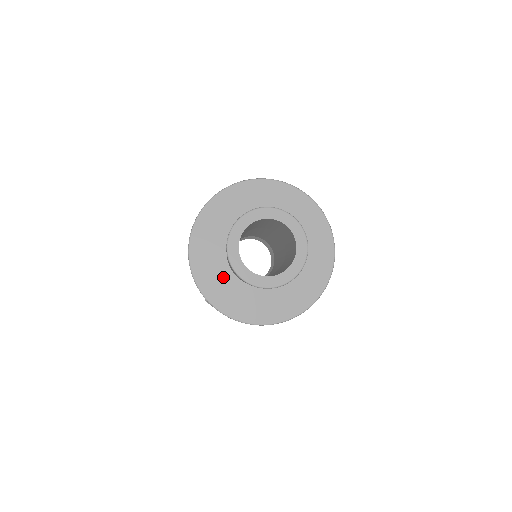
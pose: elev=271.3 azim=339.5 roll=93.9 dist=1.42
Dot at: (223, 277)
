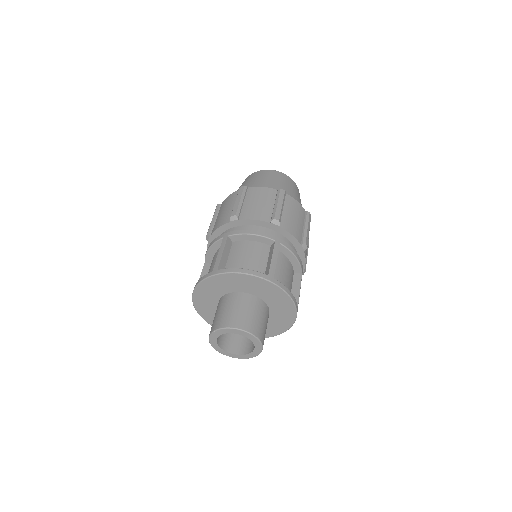
Dot at: (212, 309)
